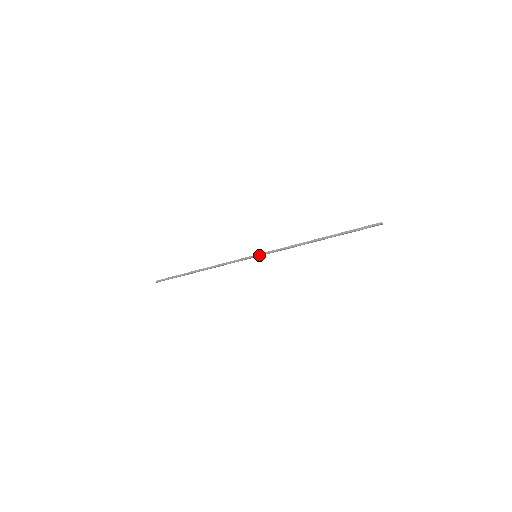
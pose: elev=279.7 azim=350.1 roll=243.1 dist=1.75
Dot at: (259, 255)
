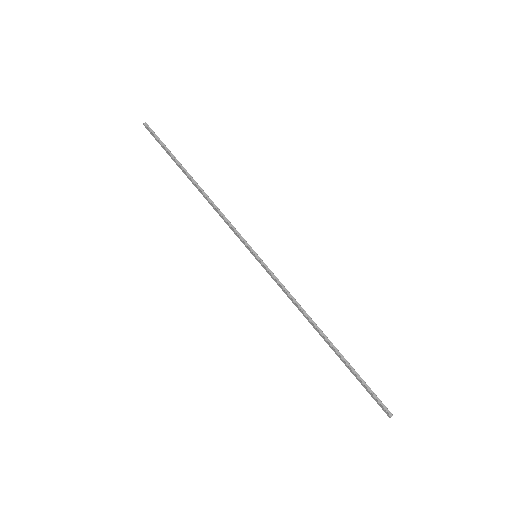
Dot at: (260, 260)
